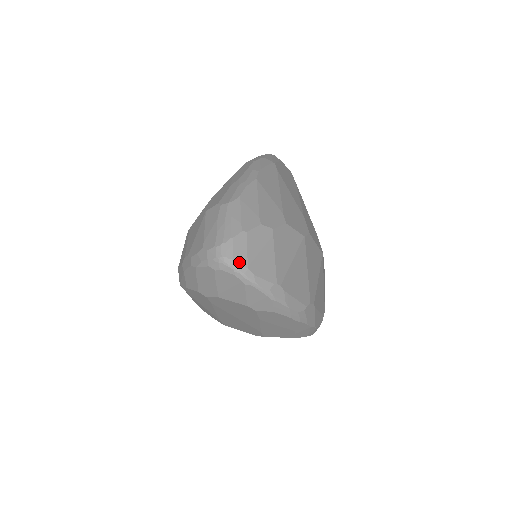
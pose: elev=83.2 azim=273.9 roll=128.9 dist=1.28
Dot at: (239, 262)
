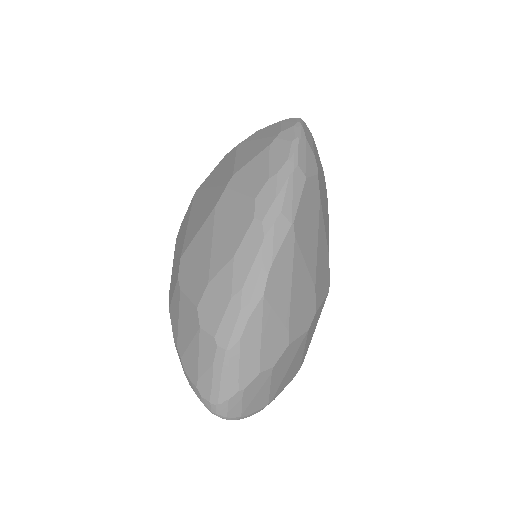
Dot at: (233, 416)
